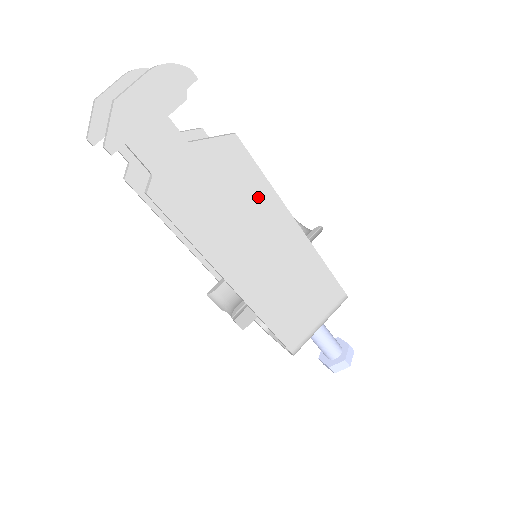
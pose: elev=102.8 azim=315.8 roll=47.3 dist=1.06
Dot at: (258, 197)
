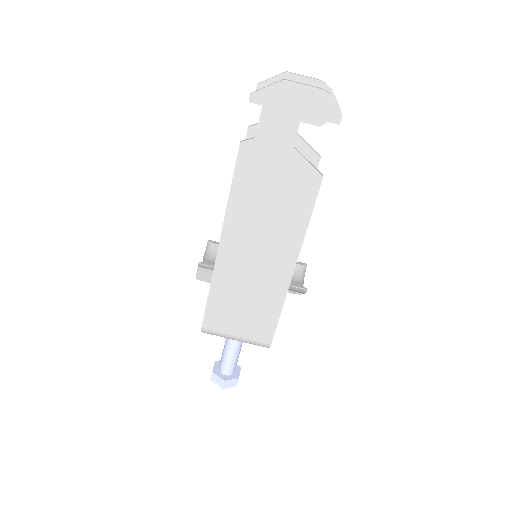
Dot at: (293, 224)
